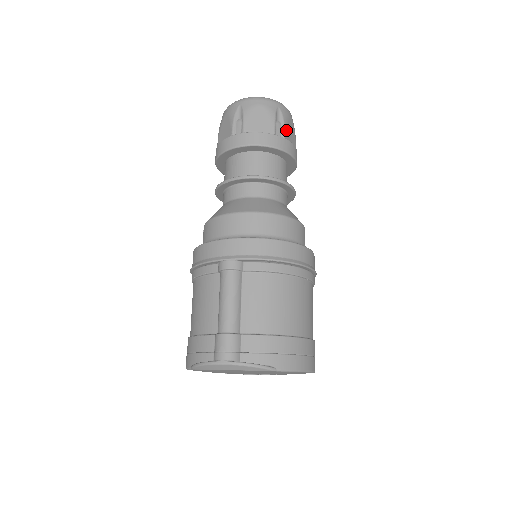
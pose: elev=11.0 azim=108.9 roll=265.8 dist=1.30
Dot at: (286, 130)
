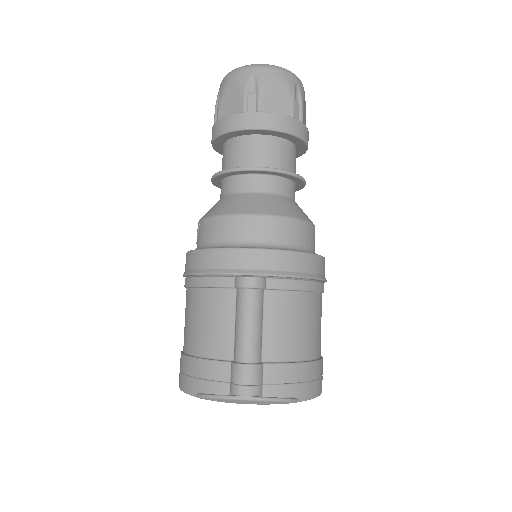
Dot at: (303, 112)
